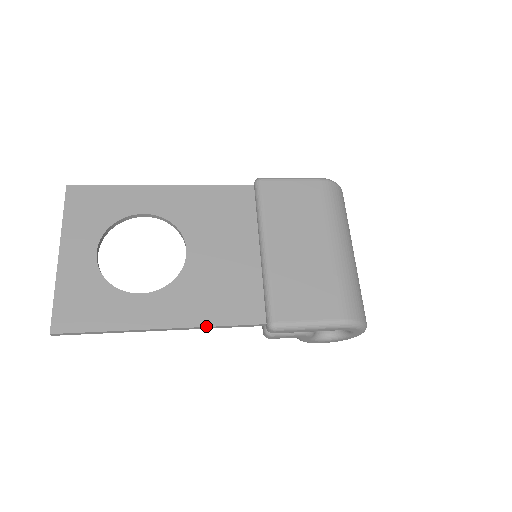
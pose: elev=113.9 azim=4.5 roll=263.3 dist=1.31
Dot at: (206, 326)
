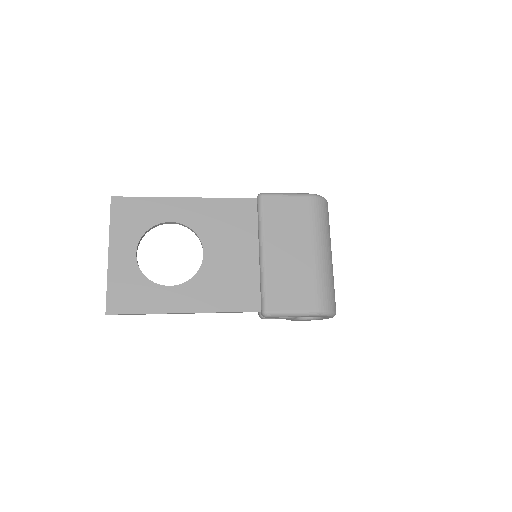
Dot at: (217, 312)
